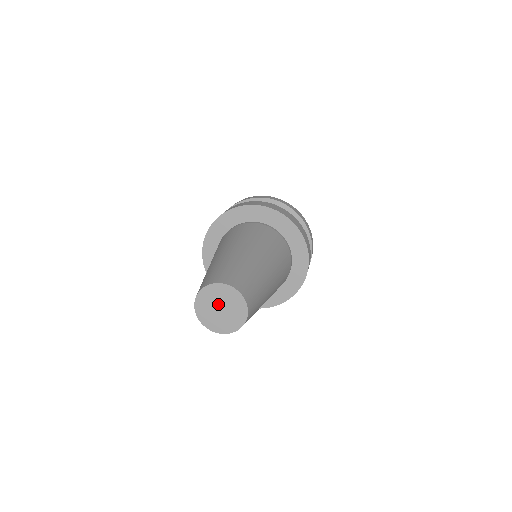
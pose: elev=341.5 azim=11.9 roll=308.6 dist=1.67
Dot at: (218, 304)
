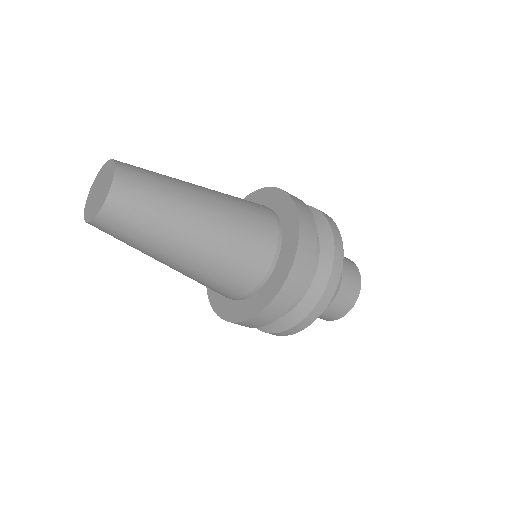
Dot at: (98, 188)
